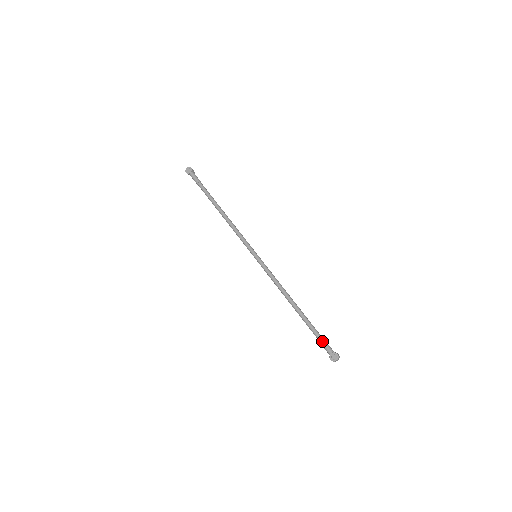
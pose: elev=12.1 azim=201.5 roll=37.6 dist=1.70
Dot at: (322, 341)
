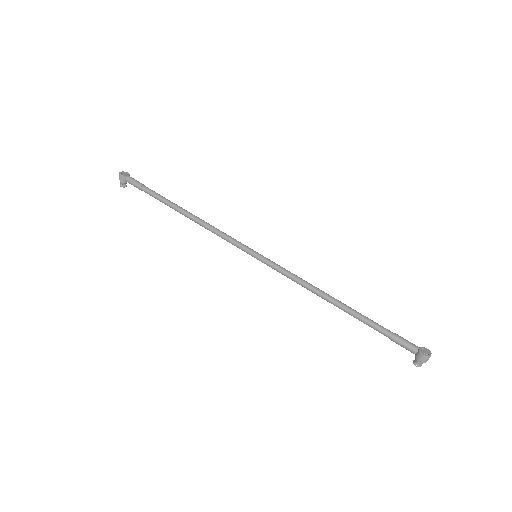
Dot at: occluded
